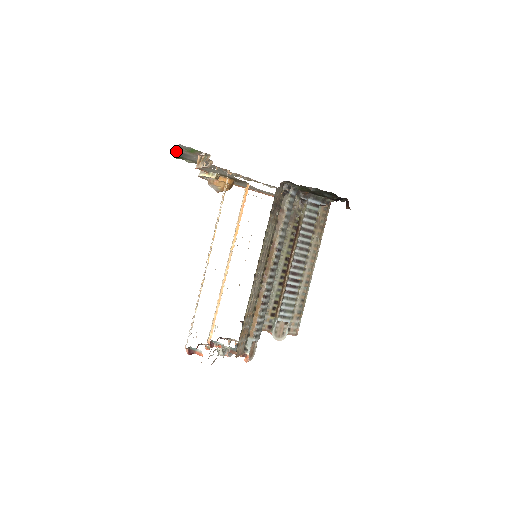
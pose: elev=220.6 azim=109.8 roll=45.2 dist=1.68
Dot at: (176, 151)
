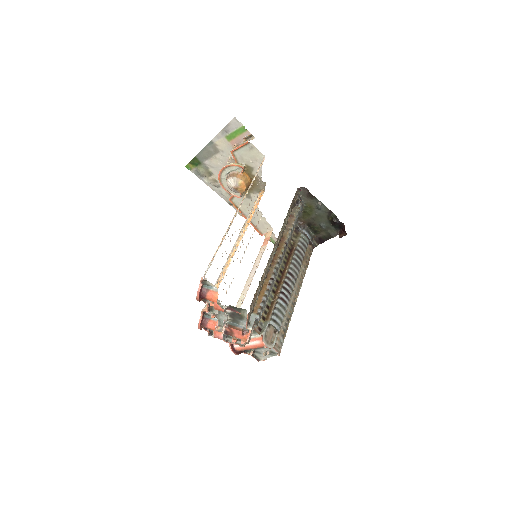
Dot at: (208, 143)
